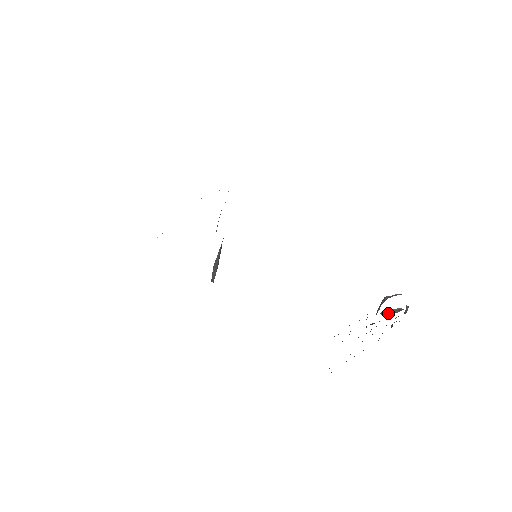
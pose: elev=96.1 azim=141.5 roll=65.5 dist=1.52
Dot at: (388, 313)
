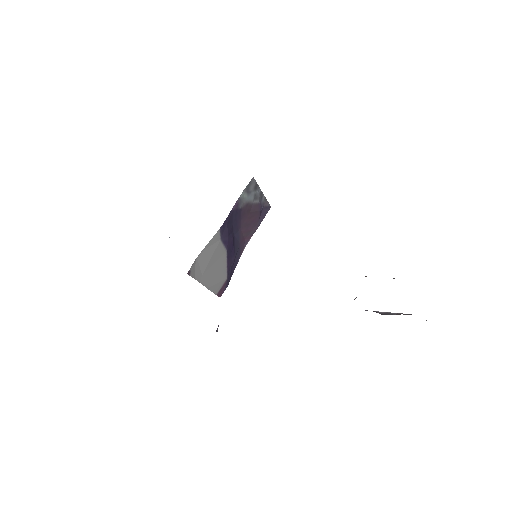
Dot at: (380, 313)
